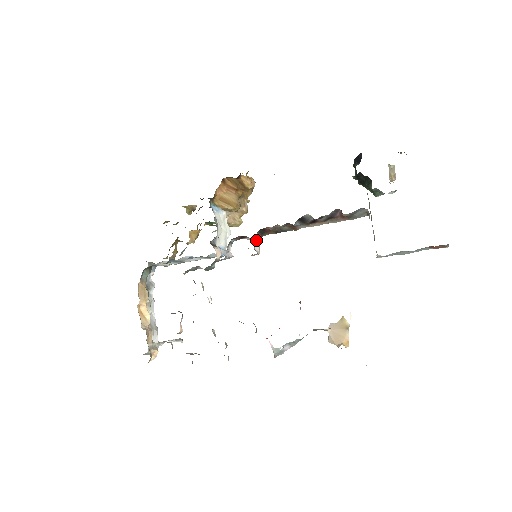
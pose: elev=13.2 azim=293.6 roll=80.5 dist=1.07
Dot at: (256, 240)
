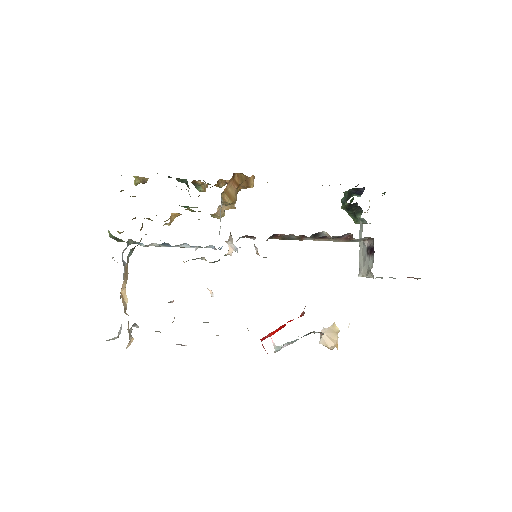
Dot at: occluded
